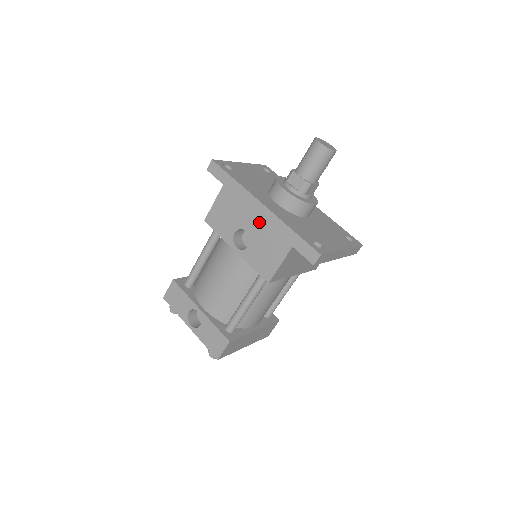
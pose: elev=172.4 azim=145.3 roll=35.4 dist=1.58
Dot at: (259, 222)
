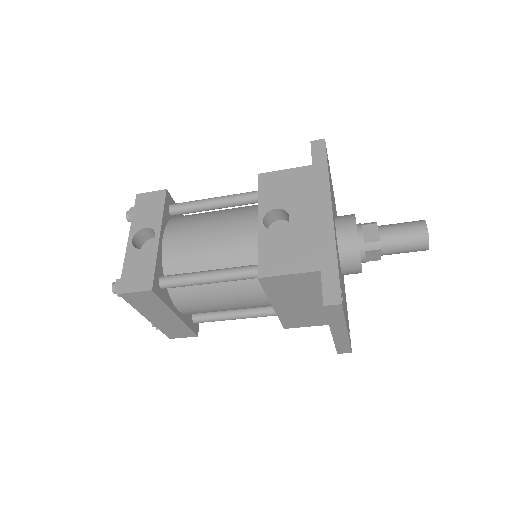
Dot at: (311, 222)
